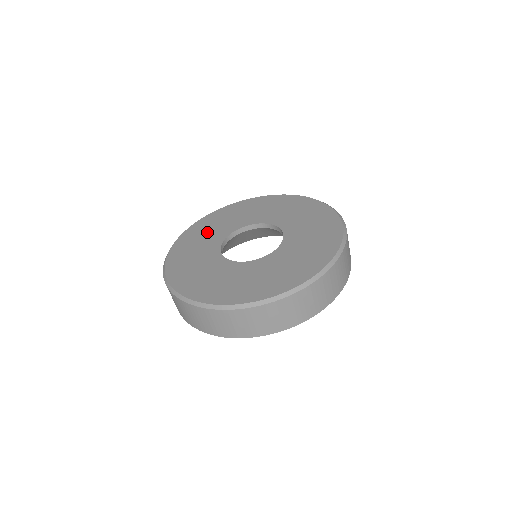
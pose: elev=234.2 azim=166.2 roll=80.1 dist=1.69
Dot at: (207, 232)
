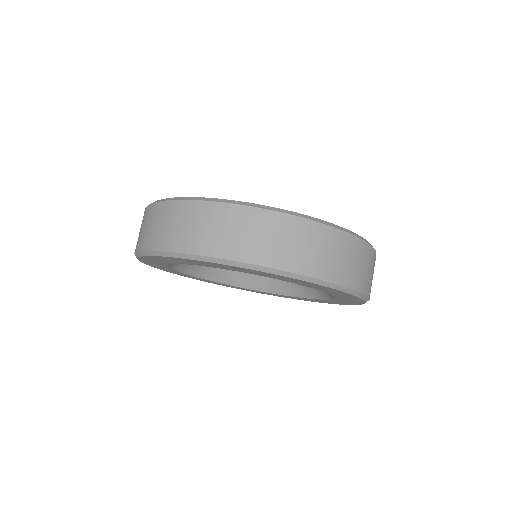
Dot at: occluded
